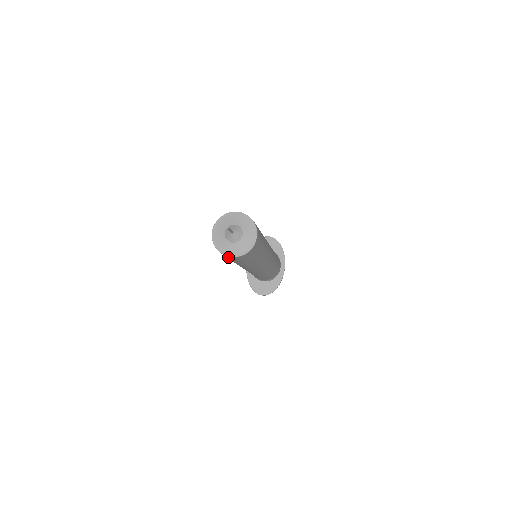
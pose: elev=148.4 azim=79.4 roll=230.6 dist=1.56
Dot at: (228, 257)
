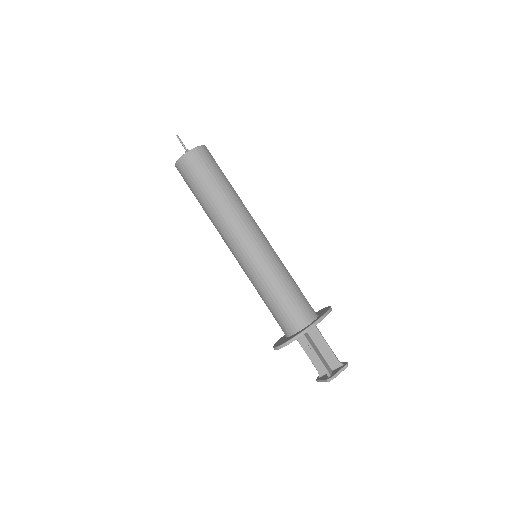
Dot at: (179, 170)
